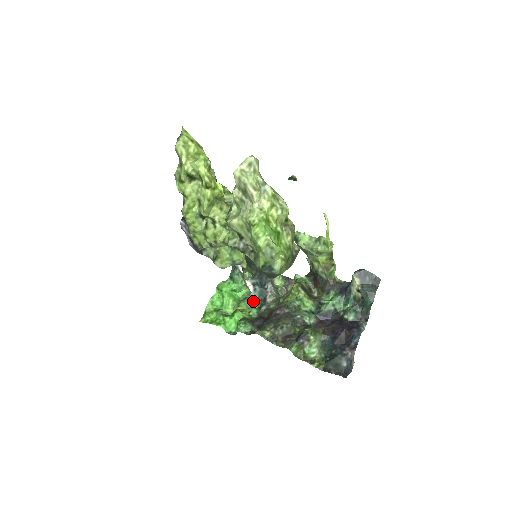
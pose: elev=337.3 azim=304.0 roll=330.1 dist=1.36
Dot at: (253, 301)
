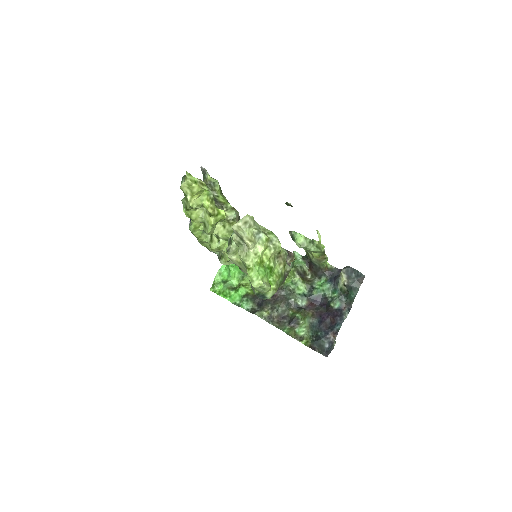
Dot at: occluded
